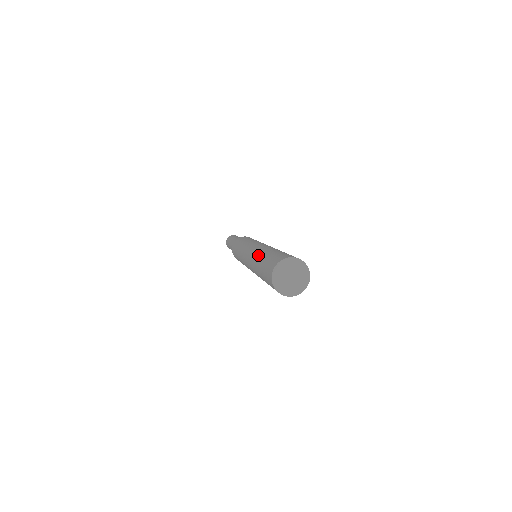
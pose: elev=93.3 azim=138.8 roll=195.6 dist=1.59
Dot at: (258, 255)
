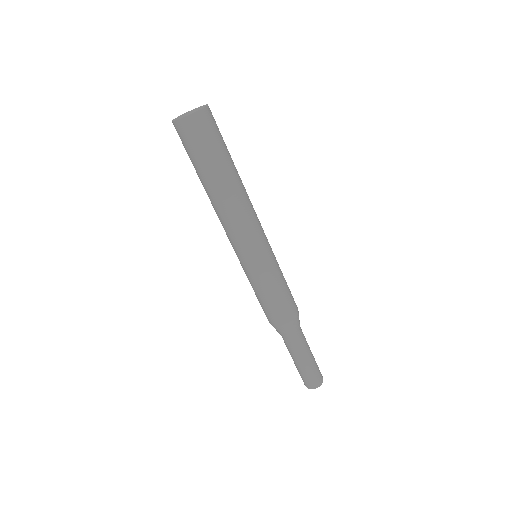
Dot at: occluded
